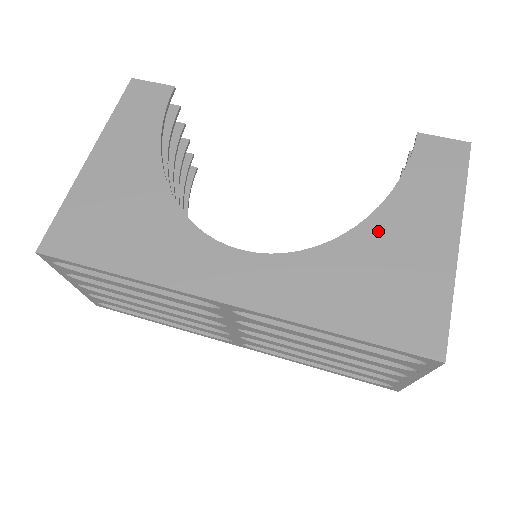
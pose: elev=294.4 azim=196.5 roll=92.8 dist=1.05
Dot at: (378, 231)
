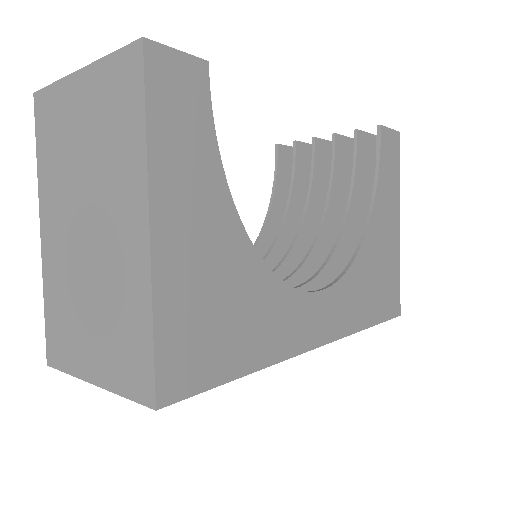
Dot at: (374, 234)
